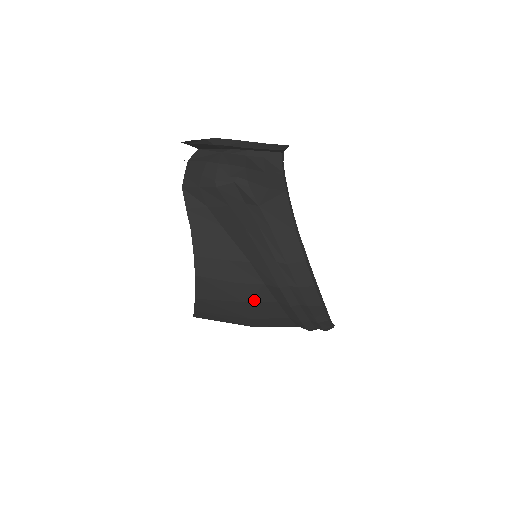
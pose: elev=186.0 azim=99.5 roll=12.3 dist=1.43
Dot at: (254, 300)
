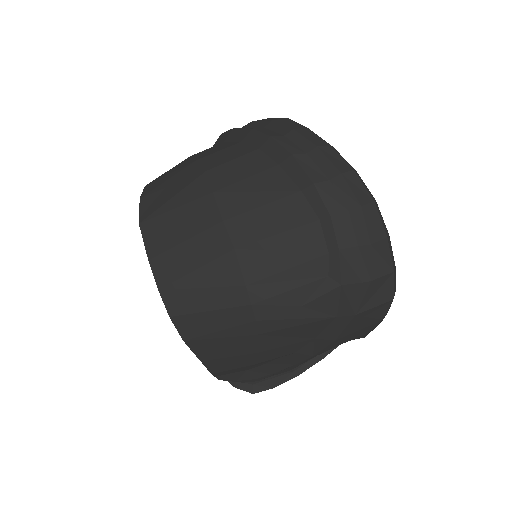
Dot at: occluded
